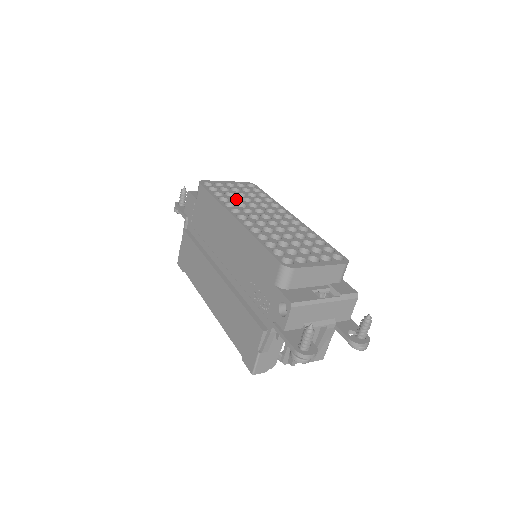
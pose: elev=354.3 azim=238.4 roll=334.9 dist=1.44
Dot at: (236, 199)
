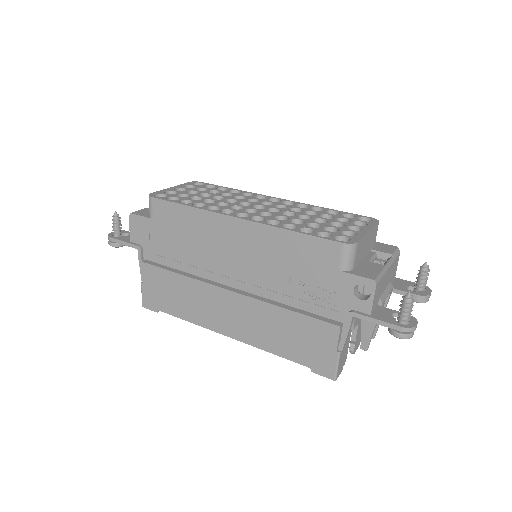
Dot at: (207, 201)
